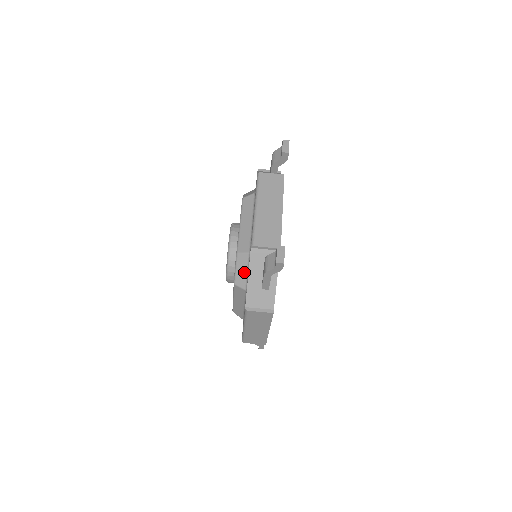
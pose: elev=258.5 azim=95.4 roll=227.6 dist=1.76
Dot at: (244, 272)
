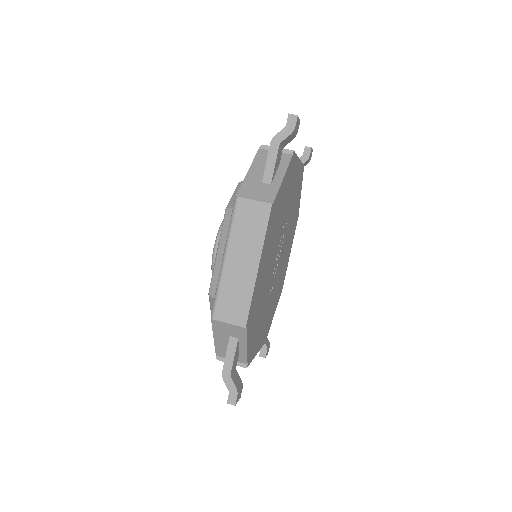
Dot at: occluded
